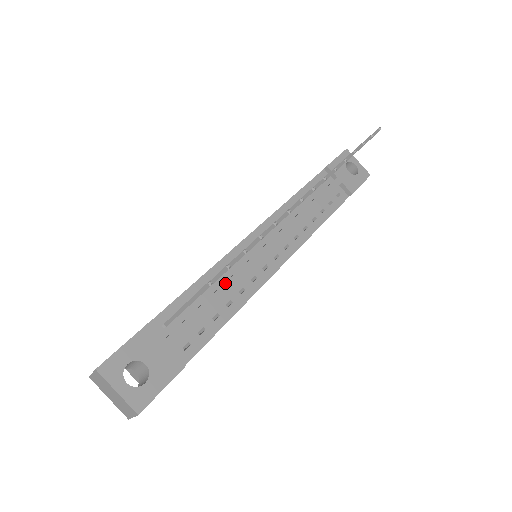
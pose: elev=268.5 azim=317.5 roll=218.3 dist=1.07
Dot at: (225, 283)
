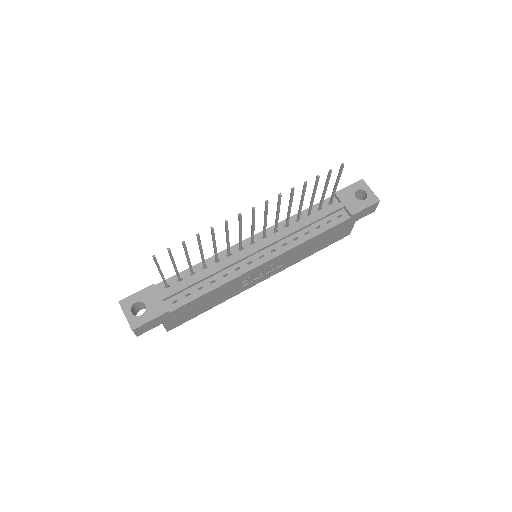
Dot at: (212, 268)
